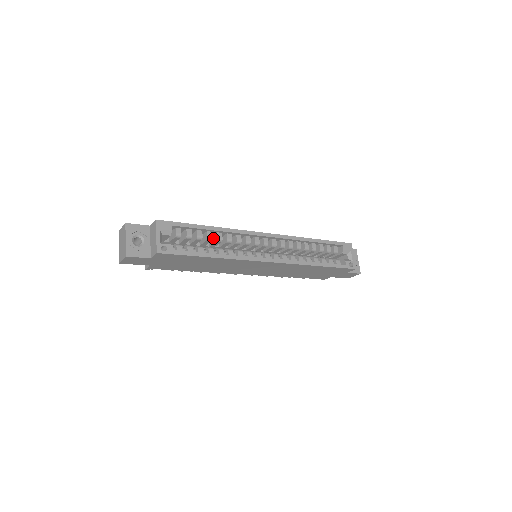
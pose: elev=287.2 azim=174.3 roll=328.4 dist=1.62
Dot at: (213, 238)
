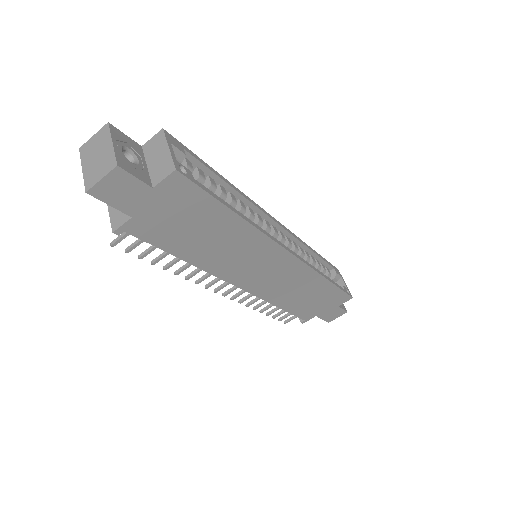
Dot at: occluded
